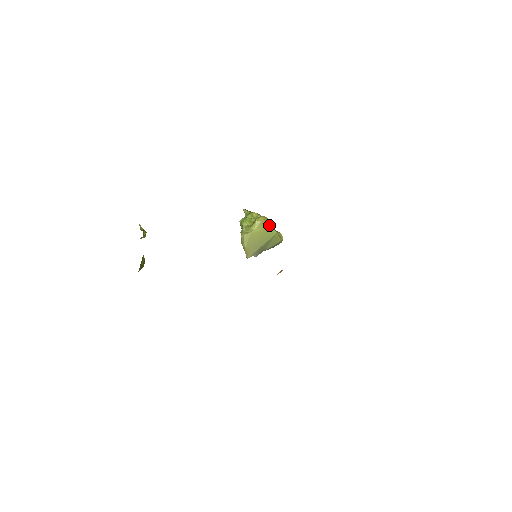
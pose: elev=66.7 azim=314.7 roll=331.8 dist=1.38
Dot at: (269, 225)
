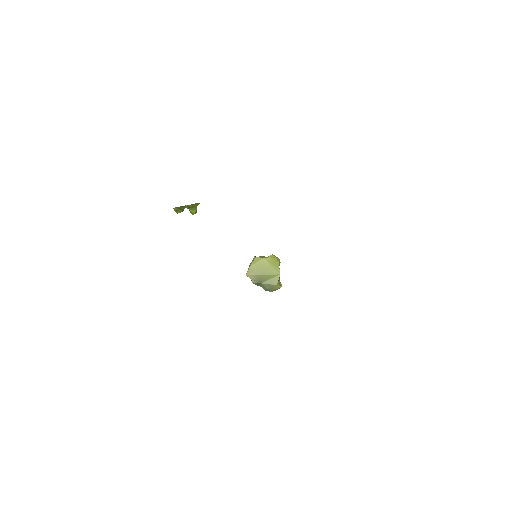
Dot at: (278, 264)
